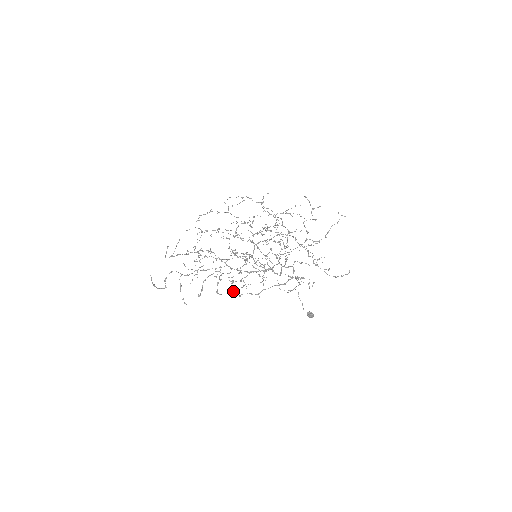
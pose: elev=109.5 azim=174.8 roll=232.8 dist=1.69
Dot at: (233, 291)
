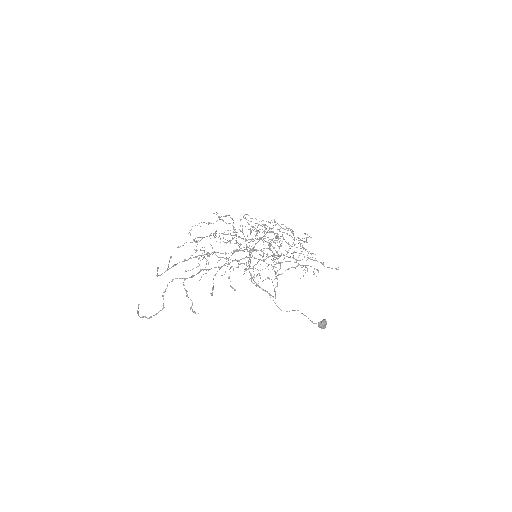
Dot at: occluded
